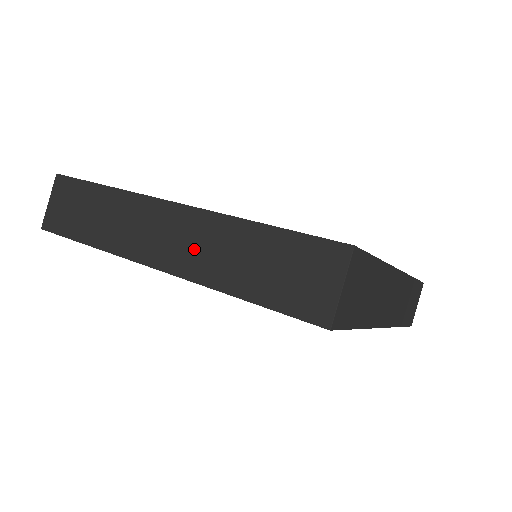
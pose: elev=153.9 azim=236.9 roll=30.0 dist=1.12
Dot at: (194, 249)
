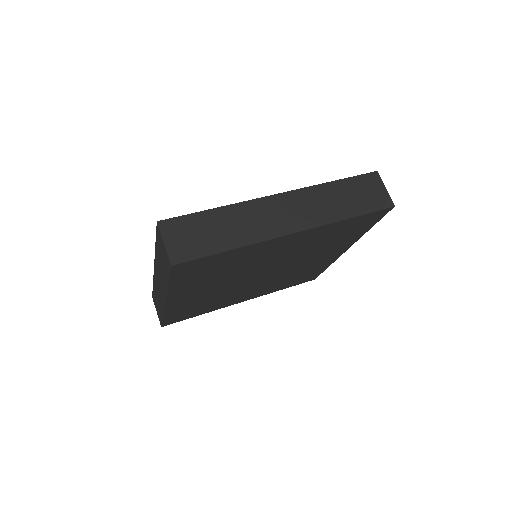
Dot at: (309, 210)
